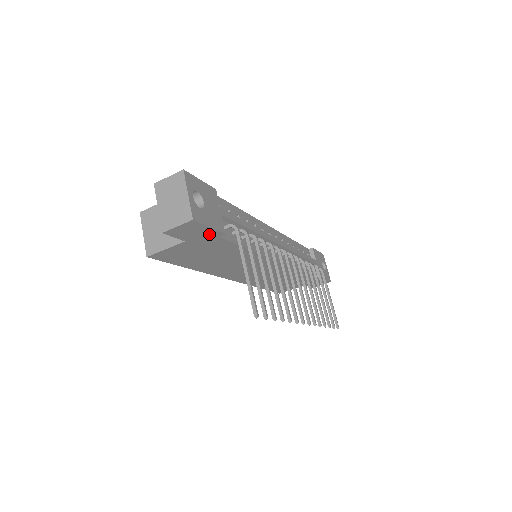
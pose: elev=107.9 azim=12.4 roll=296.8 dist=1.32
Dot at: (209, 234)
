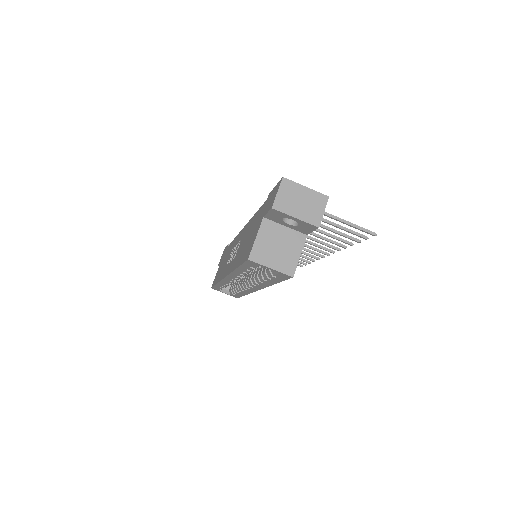
Dot at: occluded
